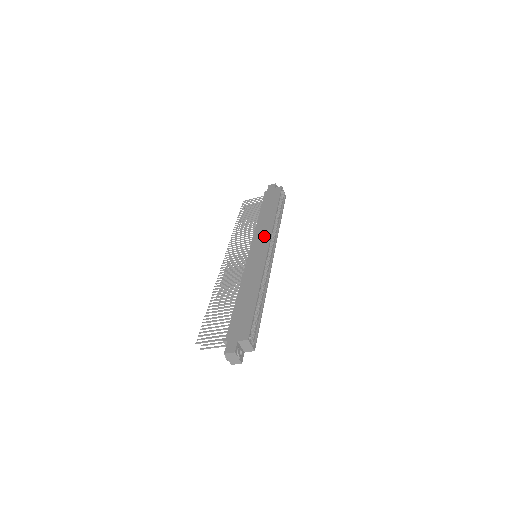
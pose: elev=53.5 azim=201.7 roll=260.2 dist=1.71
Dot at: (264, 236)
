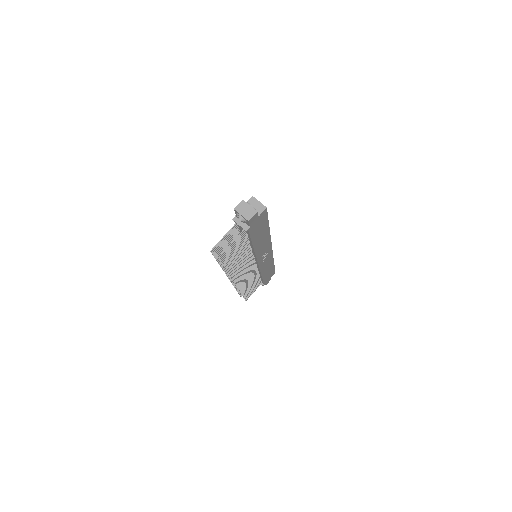
Dot at: occluded
